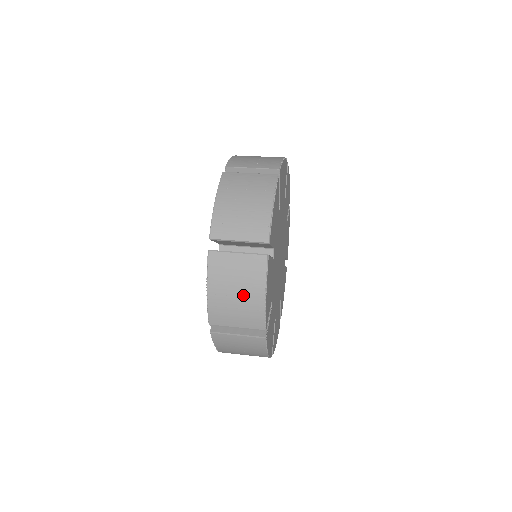
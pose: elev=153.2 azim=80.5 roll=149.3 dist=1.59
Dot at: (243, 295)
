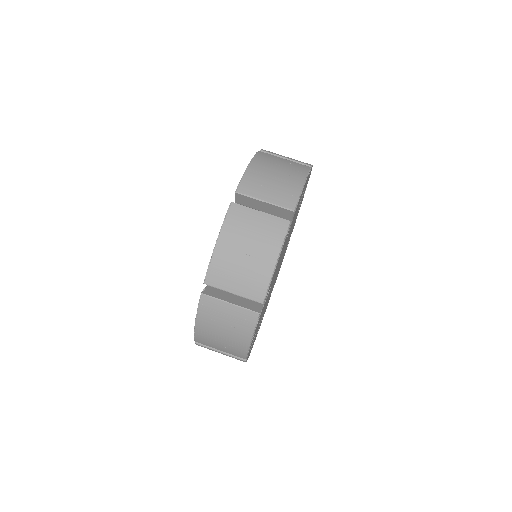
Dot at: occluded
